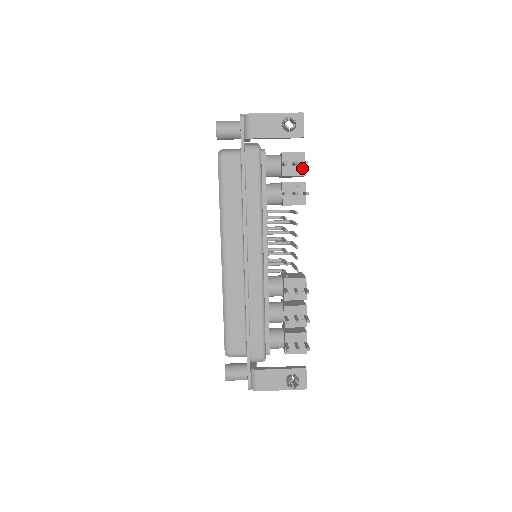
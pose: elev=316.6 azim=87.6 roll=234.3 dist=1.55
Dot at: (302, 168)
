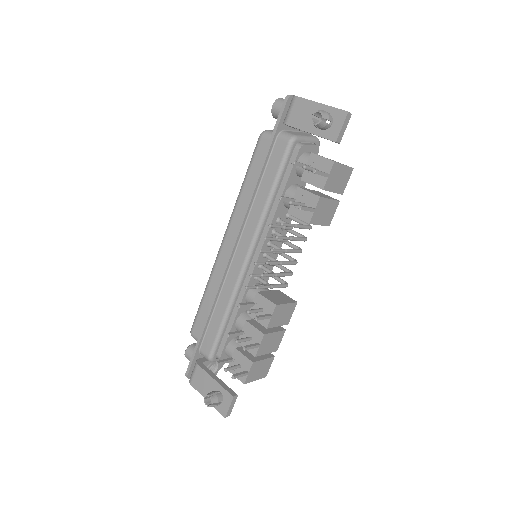
Dot at: (323, 179)
